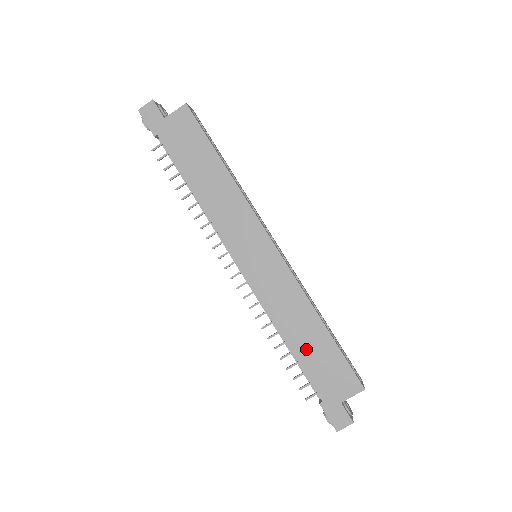
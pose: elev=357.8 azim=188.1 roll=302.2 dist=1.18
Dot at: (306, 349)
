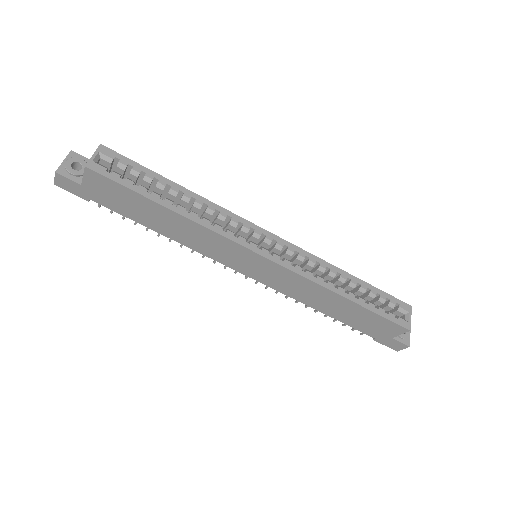
Dot at: (341, 314)
